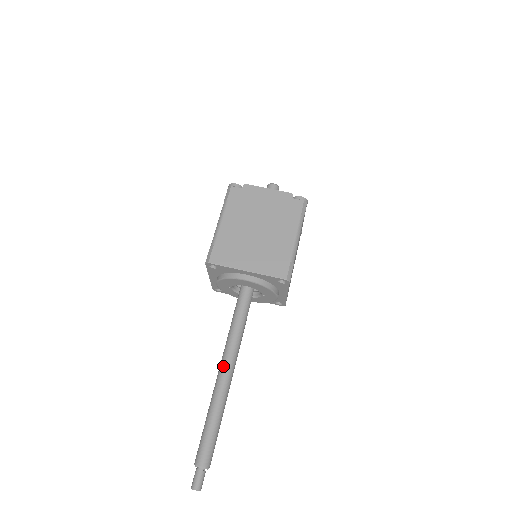
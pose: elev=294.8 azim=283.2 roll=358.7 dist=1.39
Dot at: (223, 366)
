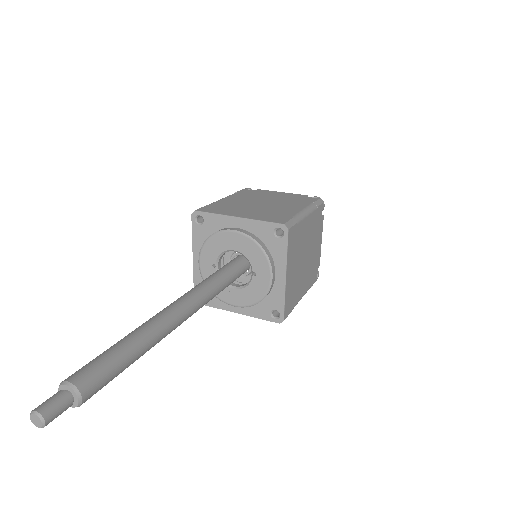
Dot at: (171, 303)
